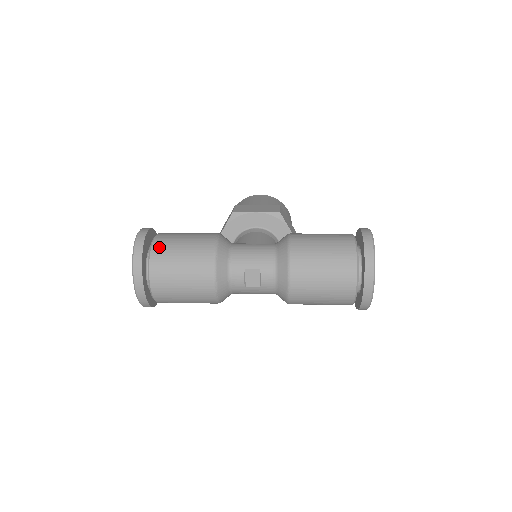
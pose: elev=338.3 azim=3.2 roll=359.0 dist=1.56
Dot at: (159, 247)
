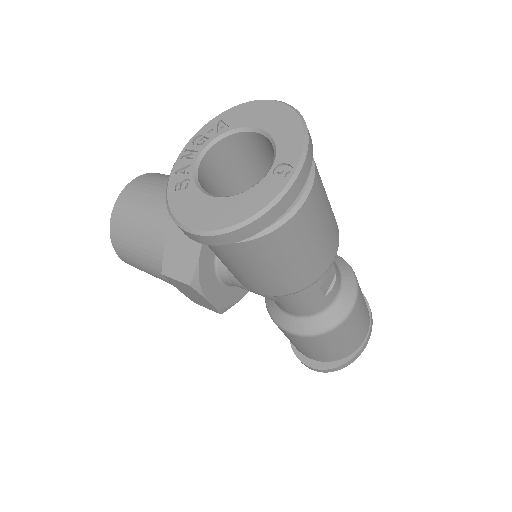
Dot at: occluded
